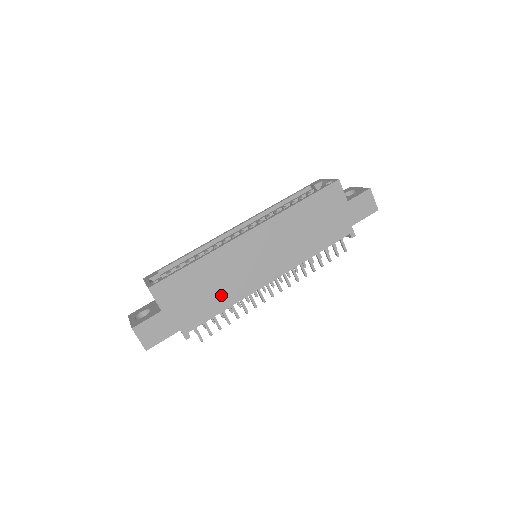
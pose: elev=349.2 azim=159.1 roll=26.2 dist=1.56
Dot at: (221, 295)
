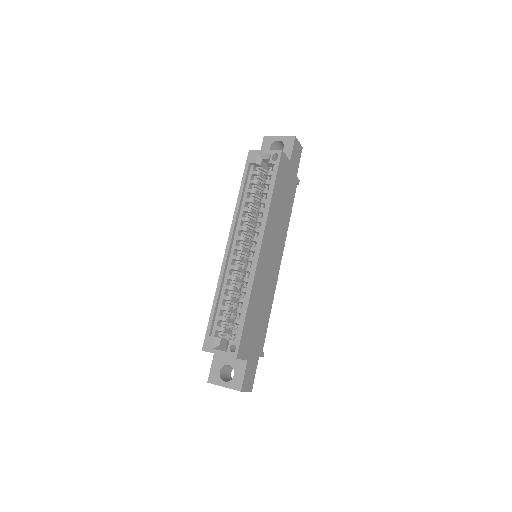
Dot at: (265, 309)
